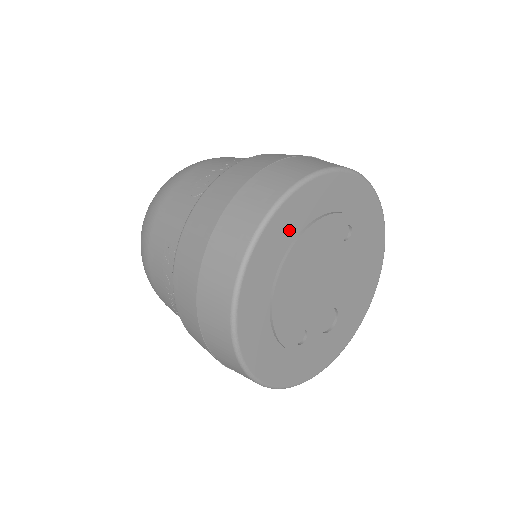
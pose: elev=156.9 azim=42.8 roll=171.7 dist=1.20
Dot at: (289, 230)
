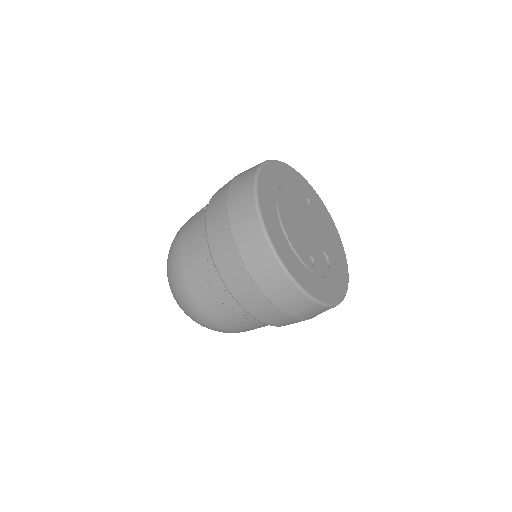
Dot at: (273, 183)
